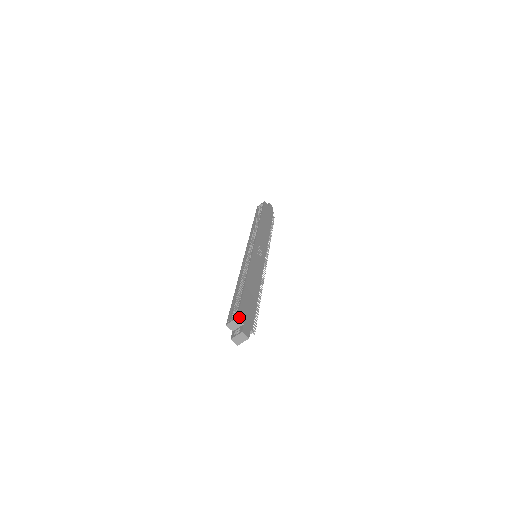
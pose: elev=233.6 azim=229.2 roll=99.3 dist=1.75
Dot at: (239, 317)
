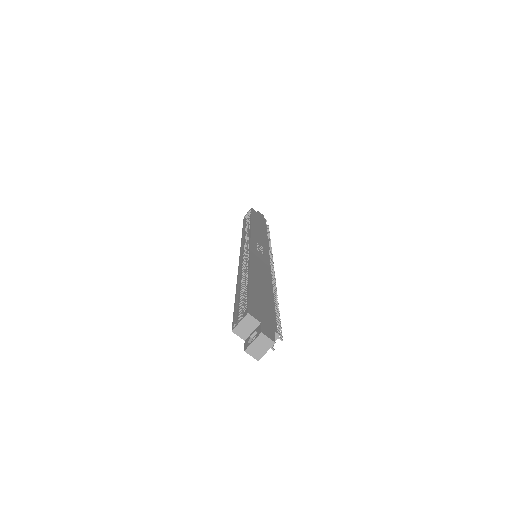
Dot at: (251, 312)
